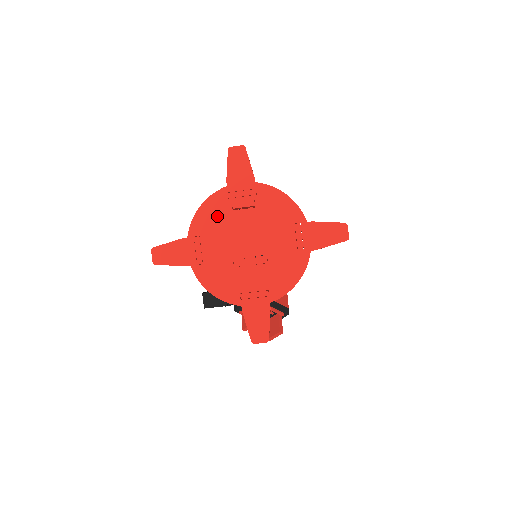
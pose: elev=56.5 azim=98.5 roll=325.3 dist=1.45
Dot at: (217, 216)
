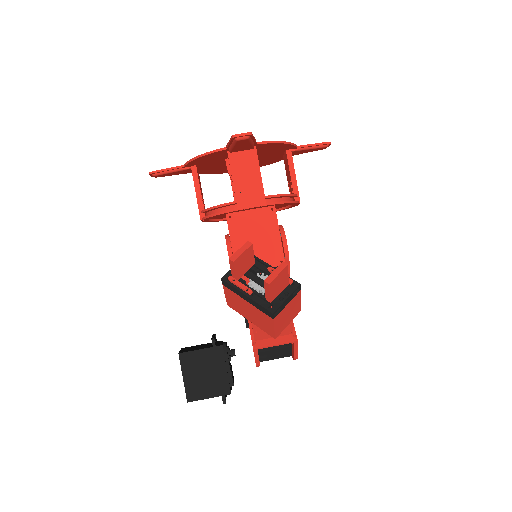
Dot at: occluded
